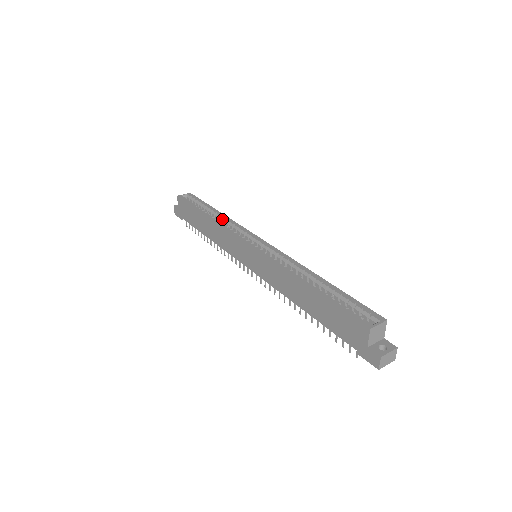
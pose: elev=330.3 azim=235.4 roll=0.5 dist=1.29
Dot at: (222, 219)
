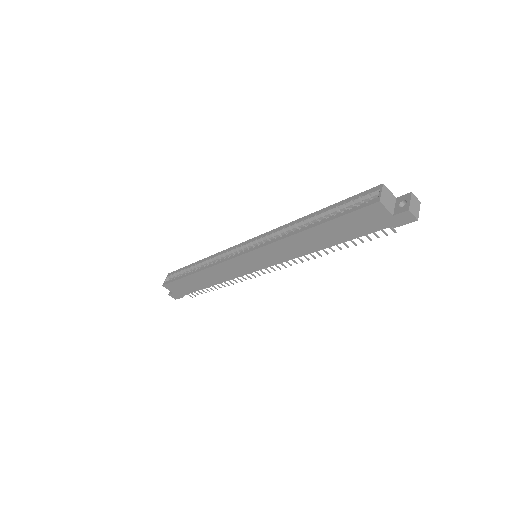
Dot at: (207, 262)
